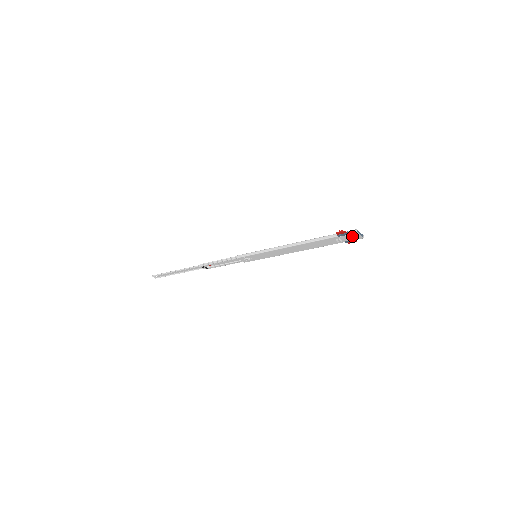
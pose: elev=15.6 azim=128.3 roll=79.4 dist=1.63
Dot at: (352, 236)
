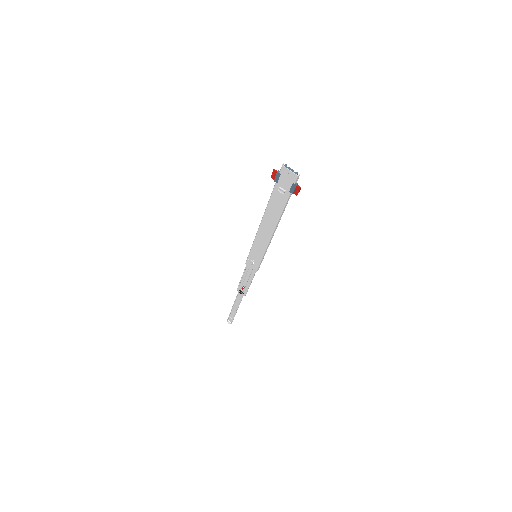
Dot at: (286, 176)
